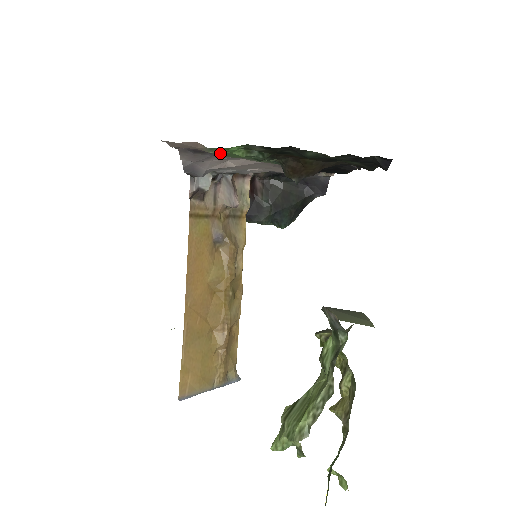
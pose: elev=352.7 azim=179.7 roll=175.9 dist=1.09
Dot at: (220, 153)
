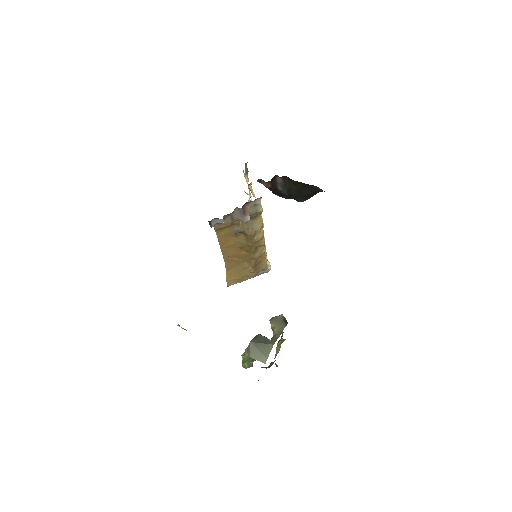
Dot at: occluded
